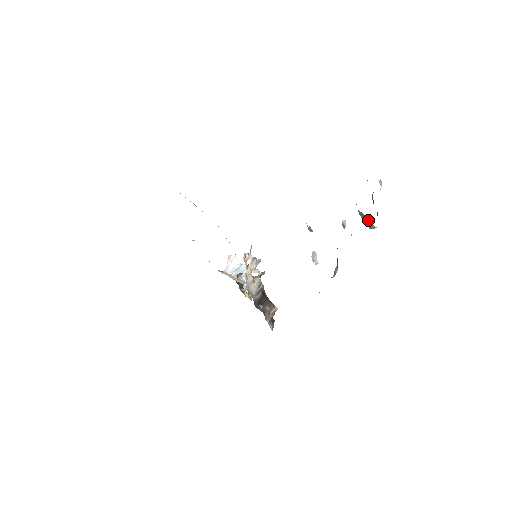
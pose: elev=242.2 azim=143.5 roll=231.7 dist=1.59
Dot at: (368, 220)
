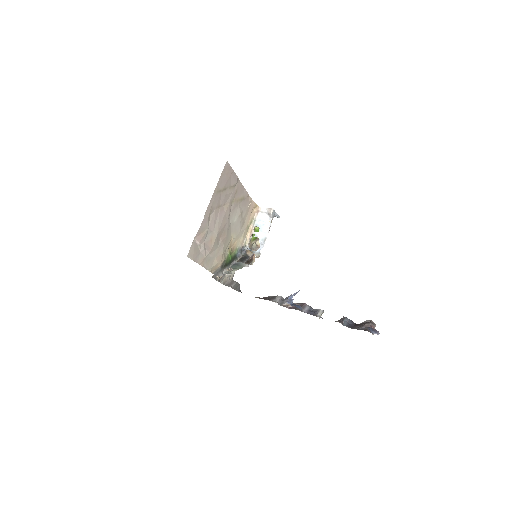
Dot at: occluded
